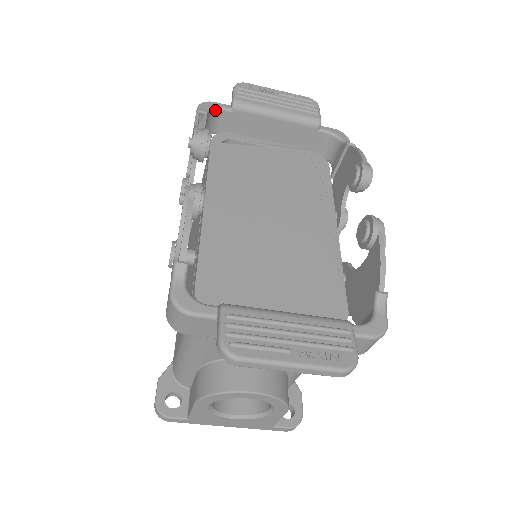
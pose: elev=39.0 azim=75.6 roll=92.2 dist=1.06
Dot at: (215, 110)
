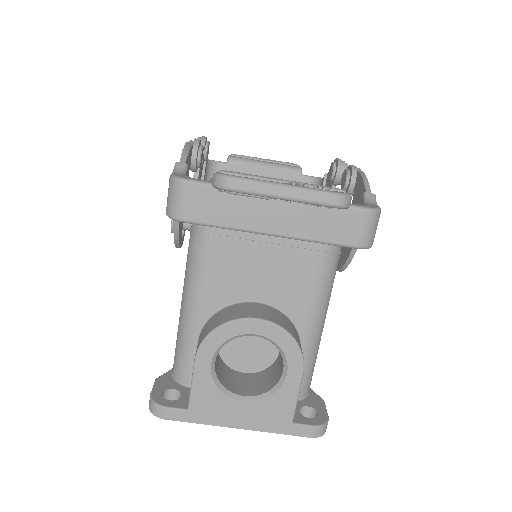
Dot at: (214, 162)
